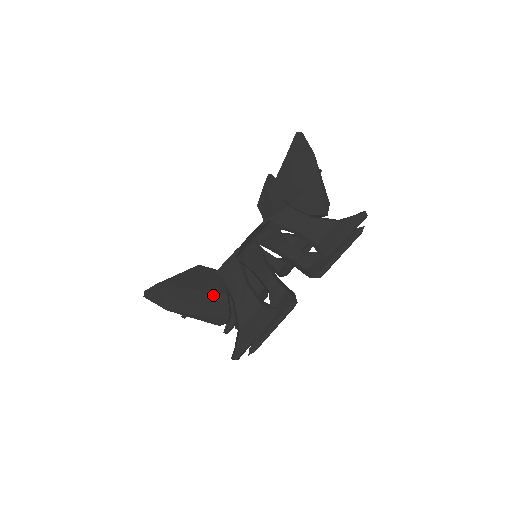
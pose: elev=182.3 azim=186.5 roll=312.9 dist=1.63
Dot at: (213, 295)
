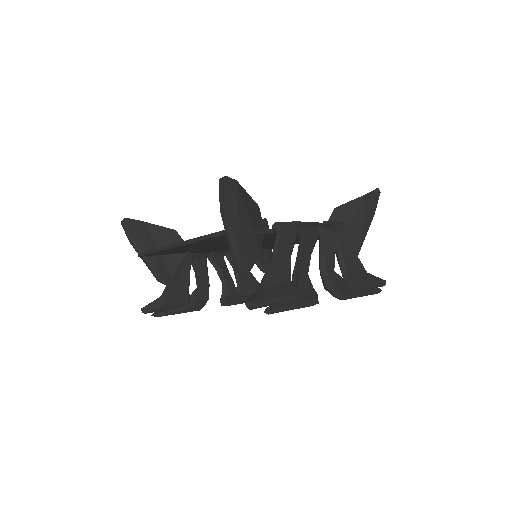
Dot at: (255, 240)
